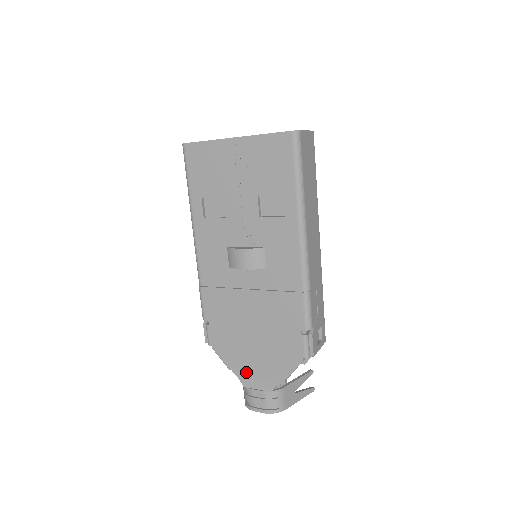
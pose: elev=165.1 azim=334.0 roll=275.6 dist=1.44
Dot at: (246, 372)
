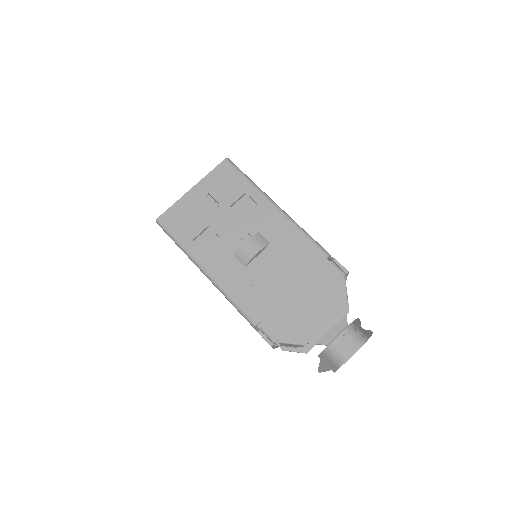
Dot at: (318, 332)
